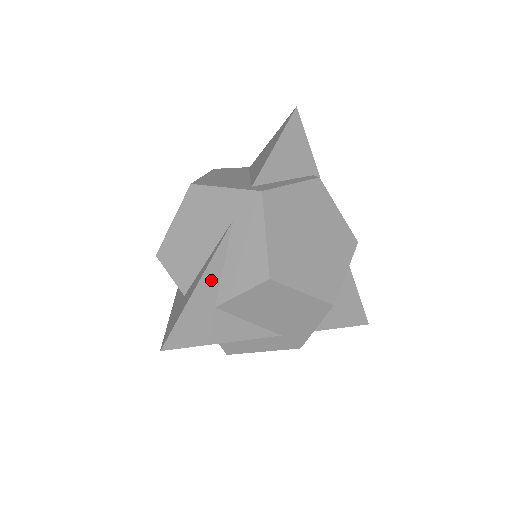
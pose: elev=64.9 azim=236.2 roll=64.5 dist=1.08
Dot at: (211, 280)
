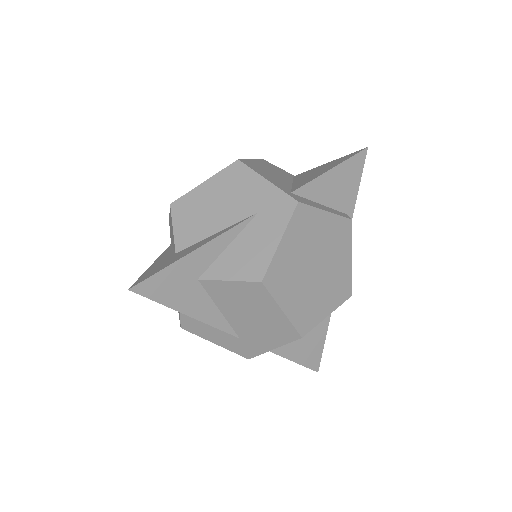
Dot at: (209, 253)
